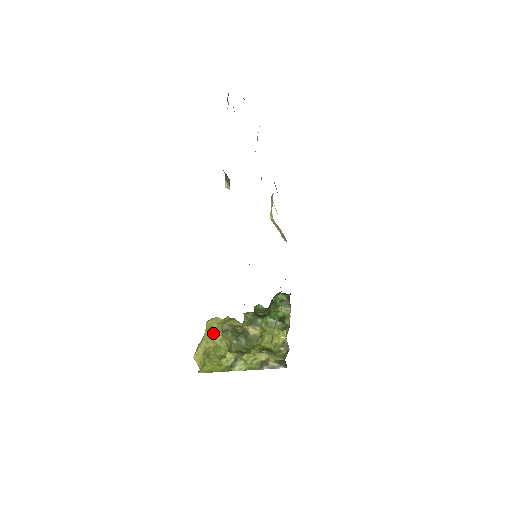
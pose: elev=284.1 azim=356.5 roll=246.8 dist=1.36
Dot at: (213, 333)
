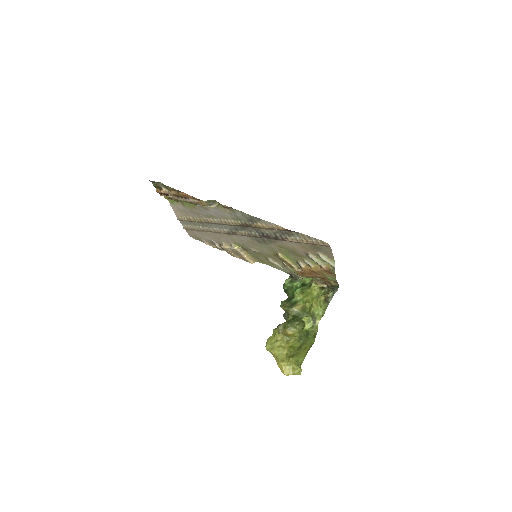
Dot at: (278, 345)
